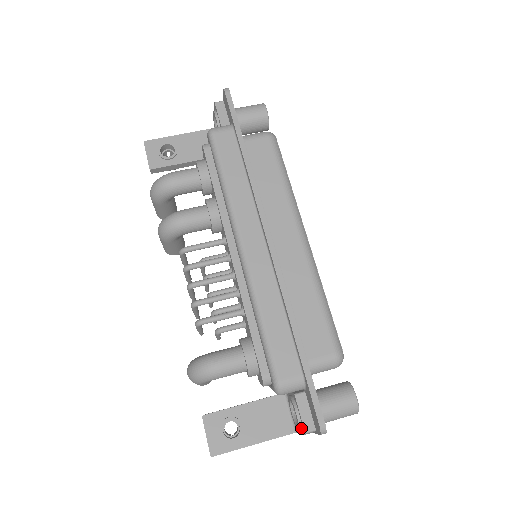
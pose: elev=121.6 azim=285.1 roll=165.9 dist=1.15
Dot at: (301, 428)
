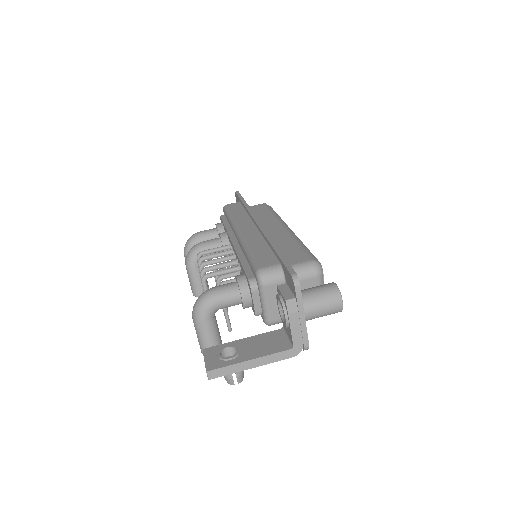
Dot at: (285, 308)
